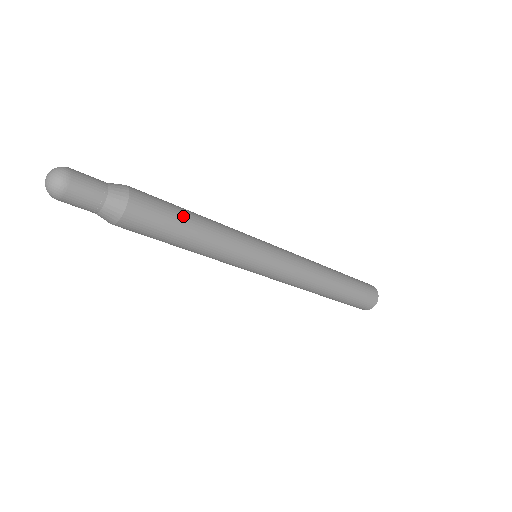
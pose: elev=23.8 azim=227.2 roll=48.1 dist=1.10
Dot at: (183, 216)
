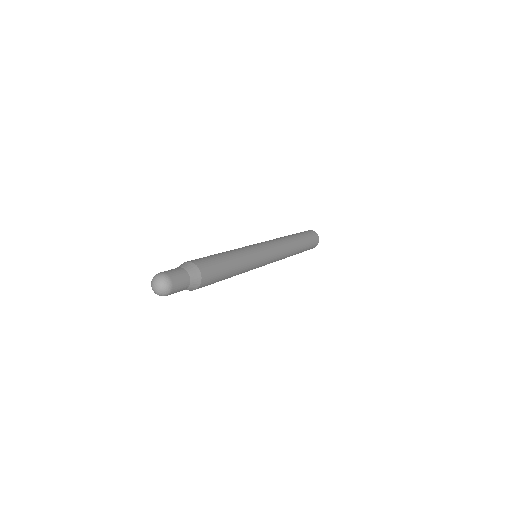
Dot at: (226, 267)
